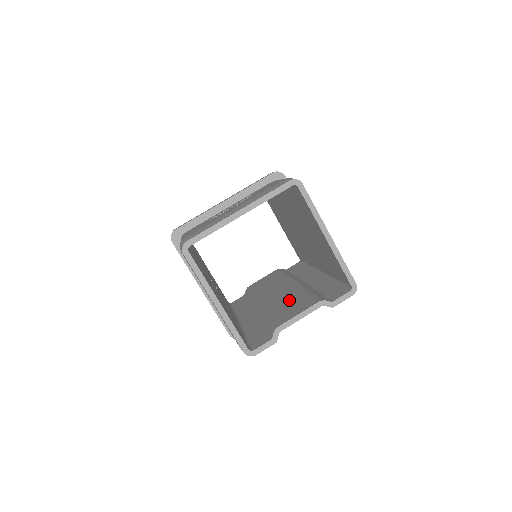
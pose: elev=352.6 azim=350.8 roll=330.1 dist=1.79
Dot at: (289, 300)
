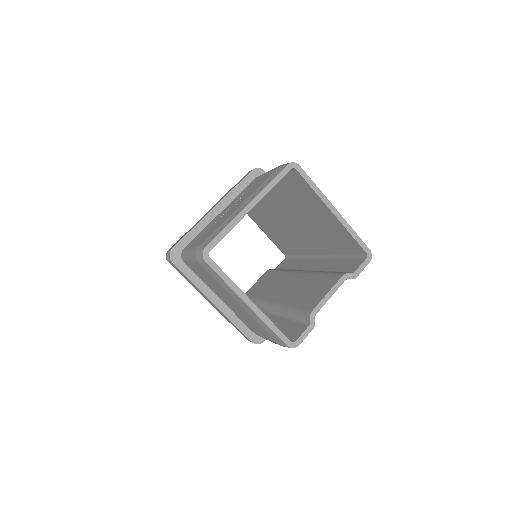
Dot at: (305, 287)
